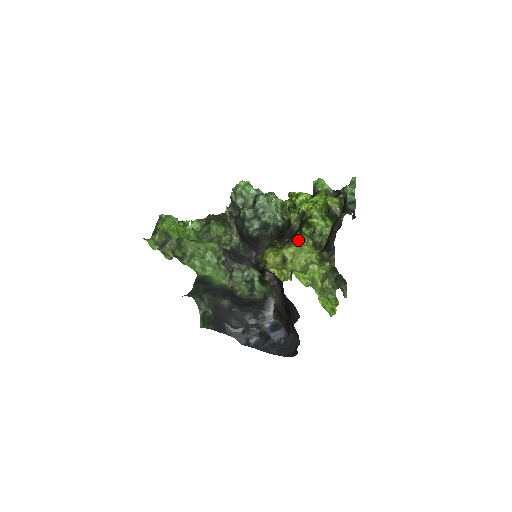
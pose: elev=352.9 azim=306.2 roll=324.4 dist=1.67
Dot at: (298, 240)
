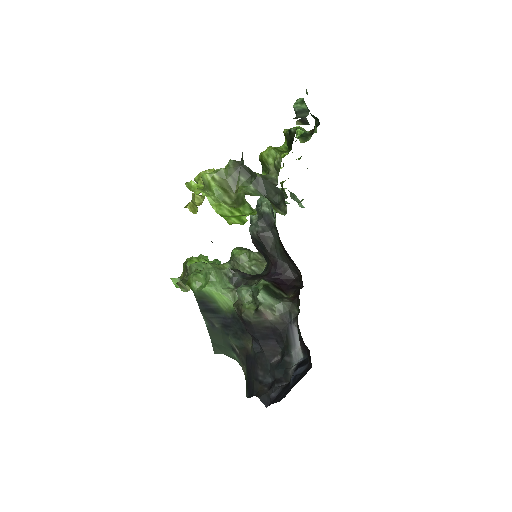
Dot at: occluded
